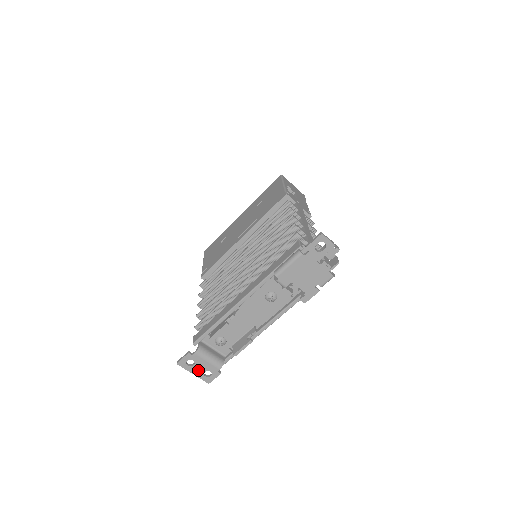
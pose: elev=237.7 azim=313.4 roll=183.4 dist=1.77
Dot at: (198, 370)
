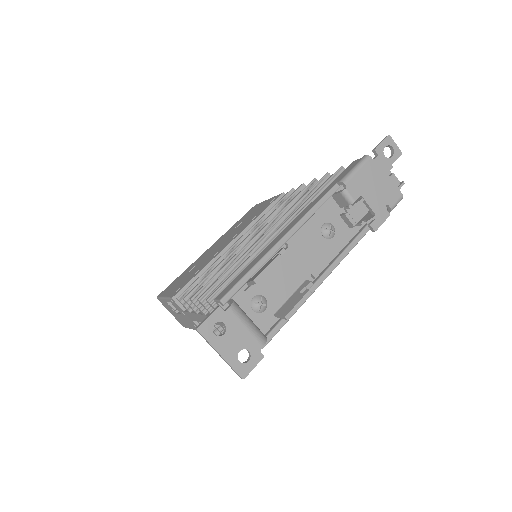
Dot at: (229, 346)
